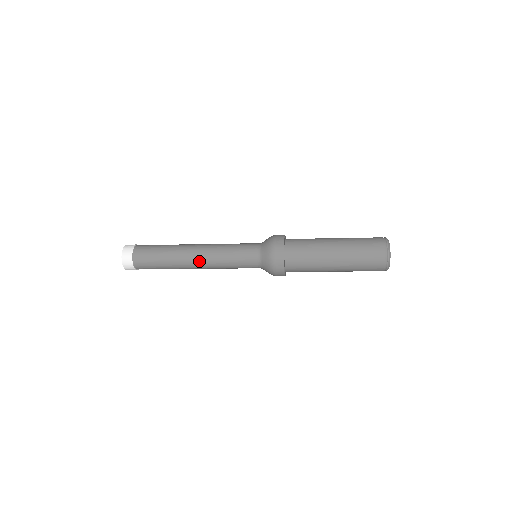
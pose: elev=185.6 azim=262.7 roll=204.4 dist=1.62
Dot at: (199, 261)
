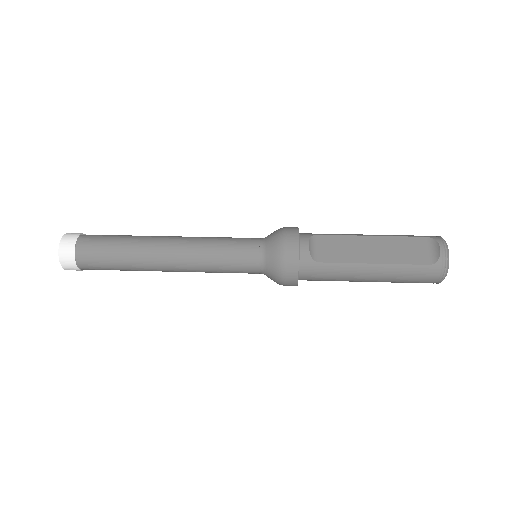
Dot at: occluded
